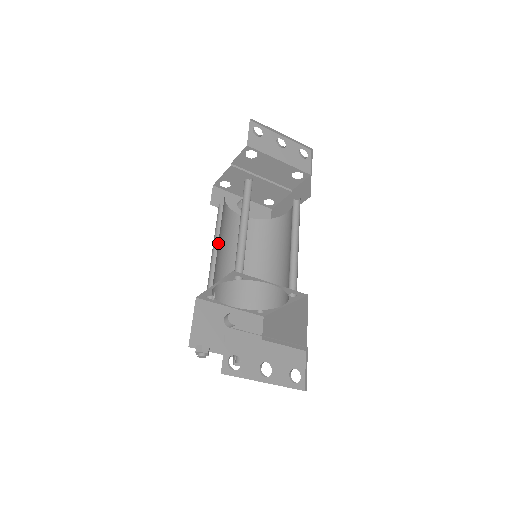
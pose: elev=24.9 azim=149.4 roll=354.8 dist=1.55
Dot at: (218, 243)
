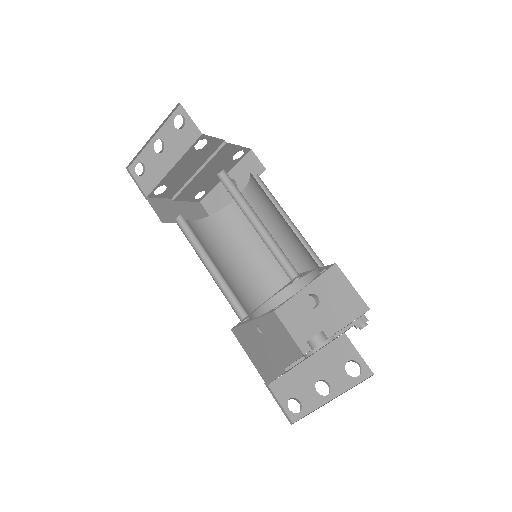
Dot at: (236, 264)
